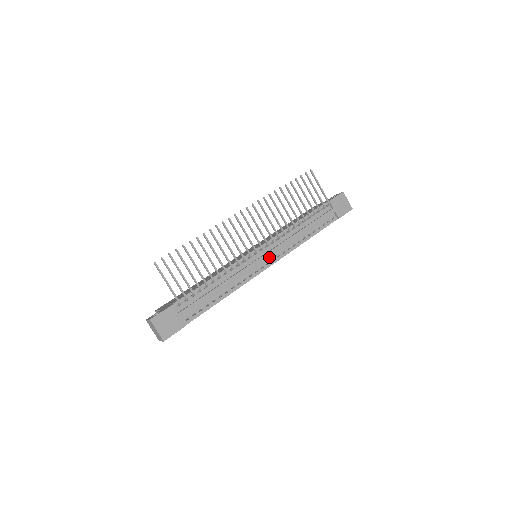
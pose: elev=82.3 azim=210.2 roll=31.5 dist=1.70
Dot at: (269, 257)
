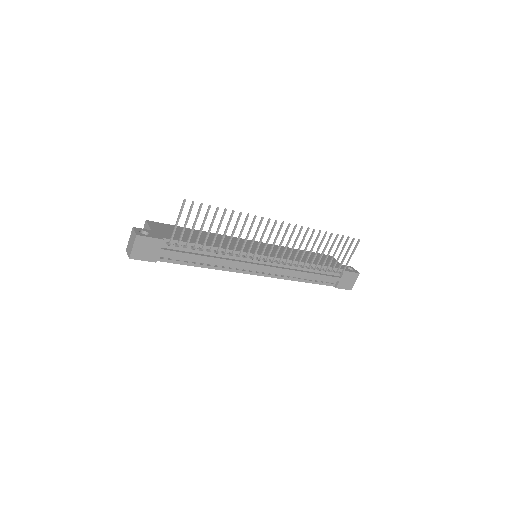
Dot at: (263, 269)
